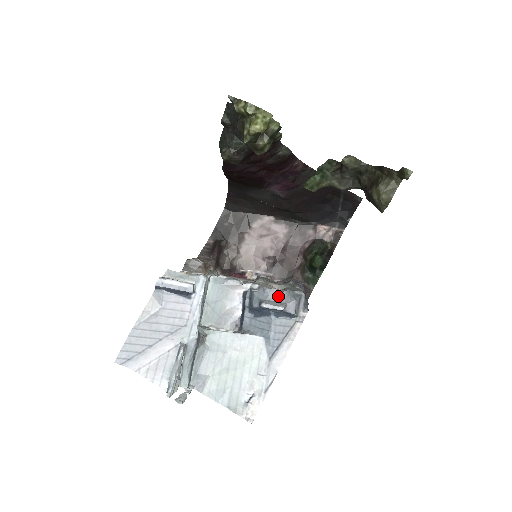
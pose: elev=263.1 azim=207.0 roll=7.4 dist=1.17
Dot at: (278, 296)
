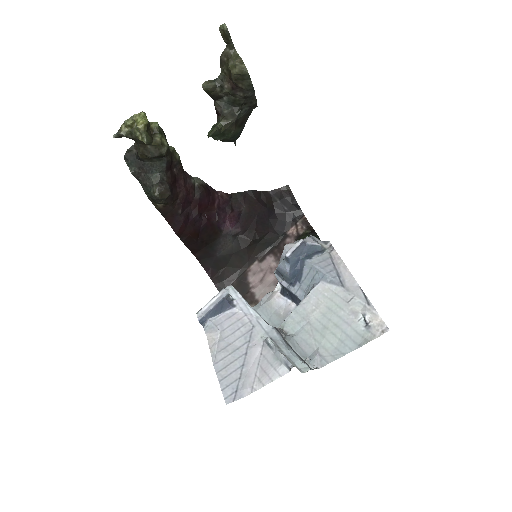
Dot at: (293, 245)
